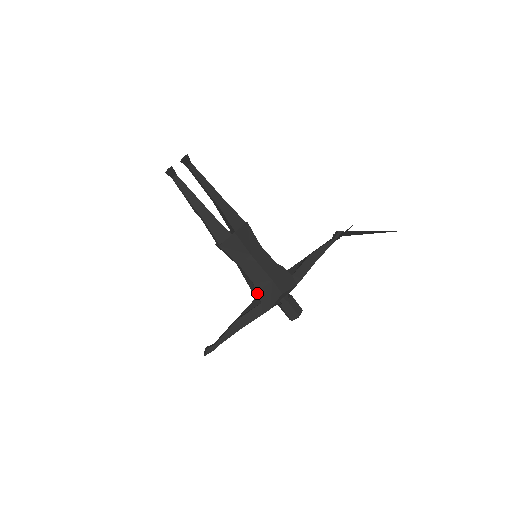
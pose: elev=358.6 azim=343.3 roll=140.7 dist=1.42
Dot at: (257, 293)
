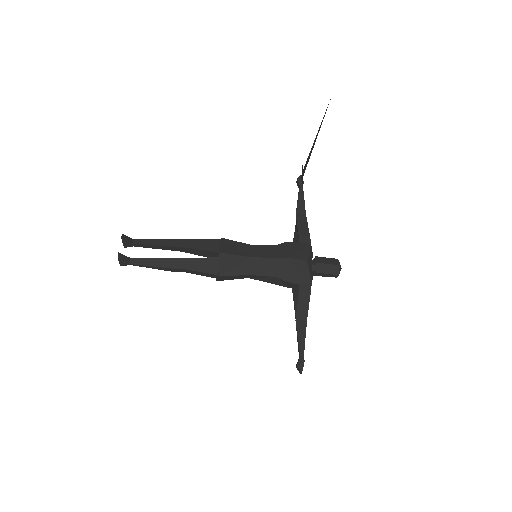
Dot at: (287, 281)
